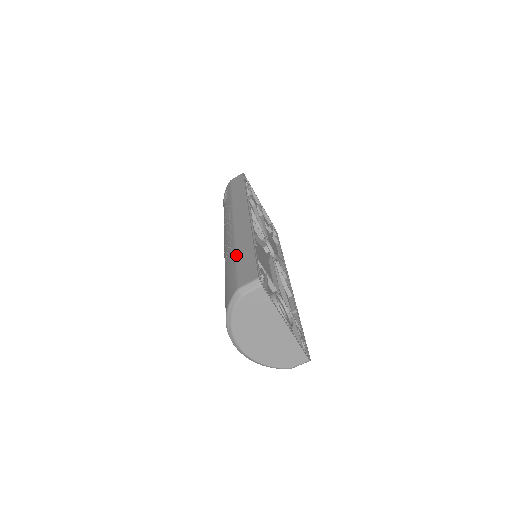
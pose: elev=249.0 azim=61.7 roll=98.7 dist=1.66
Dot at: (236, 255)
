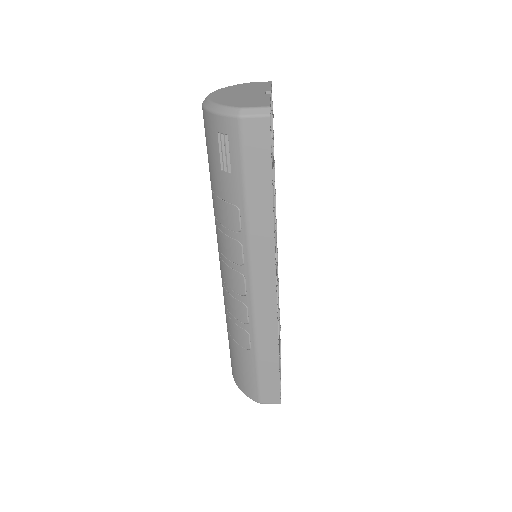
Dot at: (258, 361)
